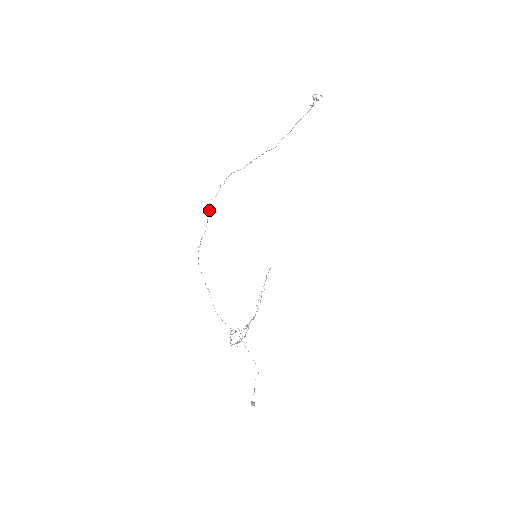
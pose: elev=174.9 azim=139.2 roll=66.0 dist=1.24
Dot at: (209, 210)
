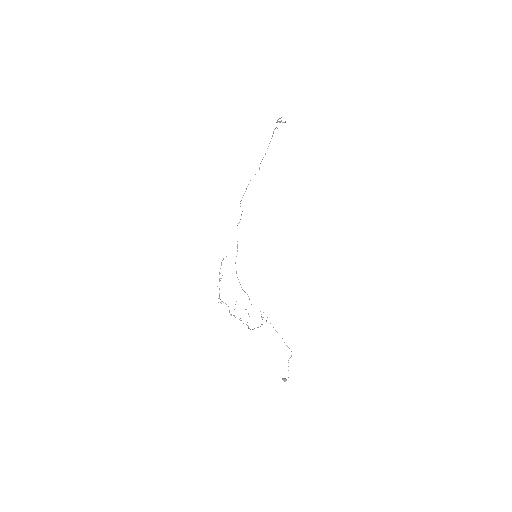
Dot at: occluded
